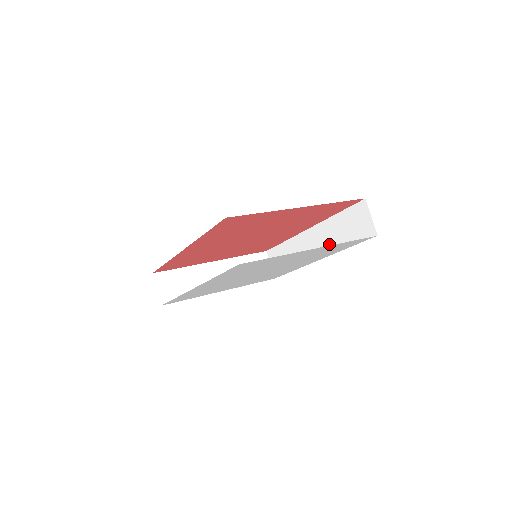
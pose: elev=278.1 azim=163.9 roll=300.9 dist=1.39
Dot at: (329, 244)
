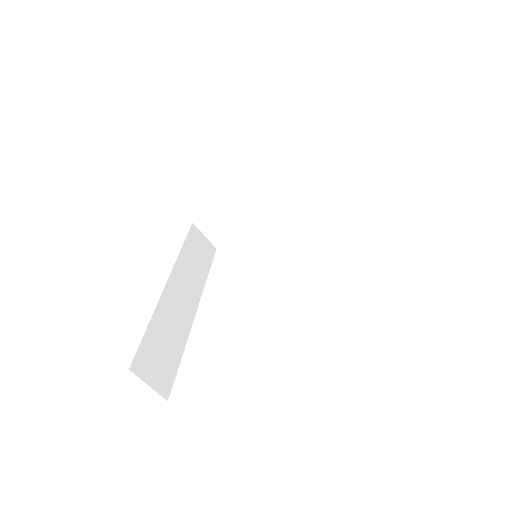
Dot at: occluded
